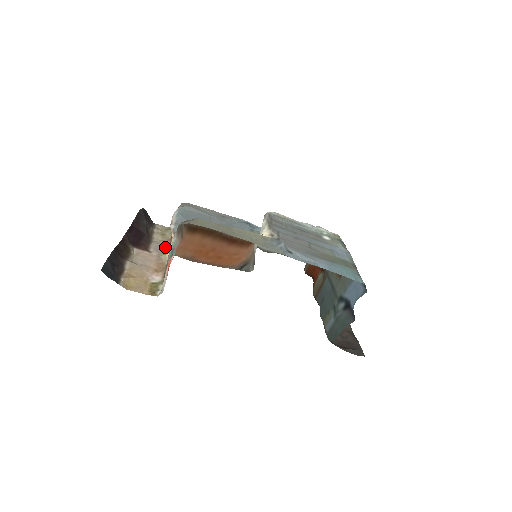
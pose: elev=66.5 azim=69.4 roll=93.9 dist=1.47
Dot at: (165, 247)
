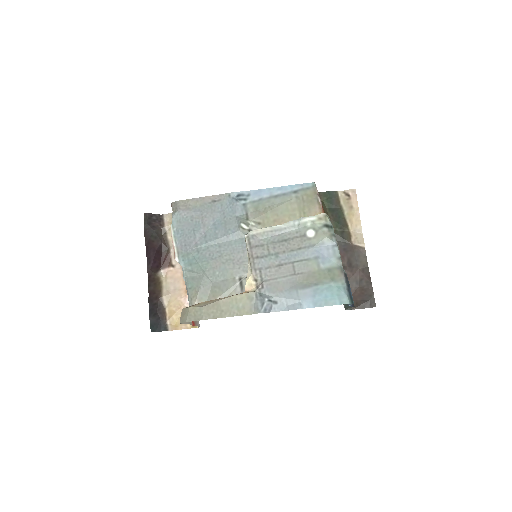
Dot at: occluded
